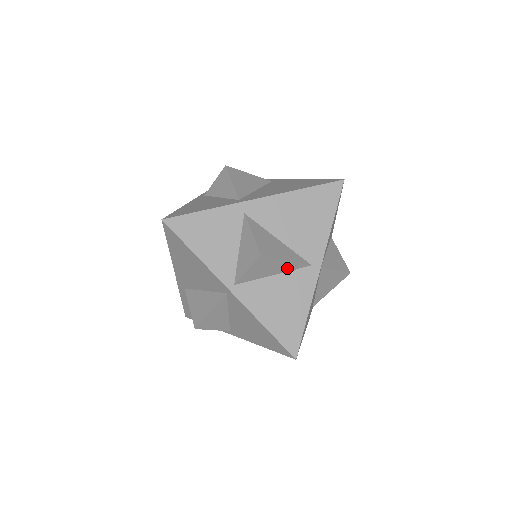
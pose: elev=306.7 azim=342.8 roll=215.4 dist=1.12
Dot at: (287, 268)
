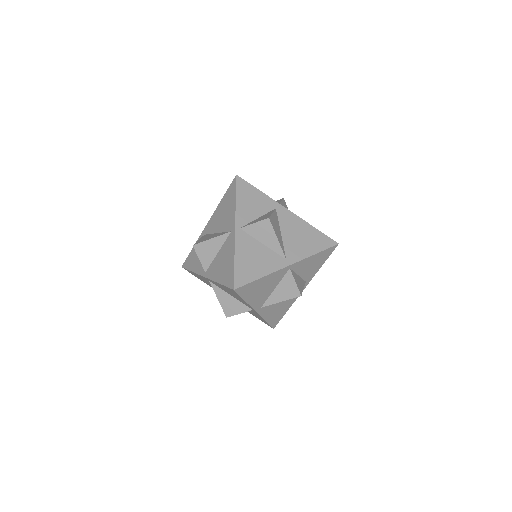
Dot at: (219, 243)
